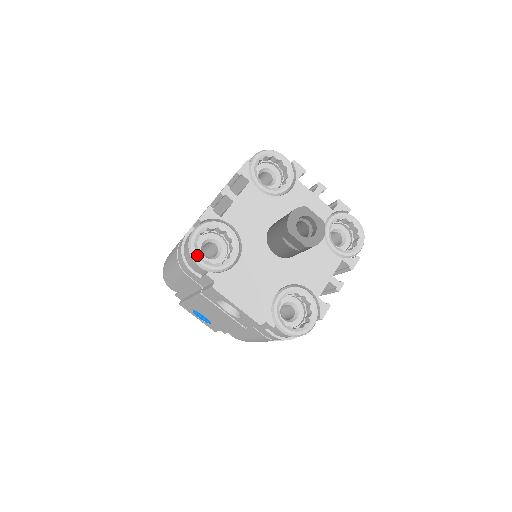
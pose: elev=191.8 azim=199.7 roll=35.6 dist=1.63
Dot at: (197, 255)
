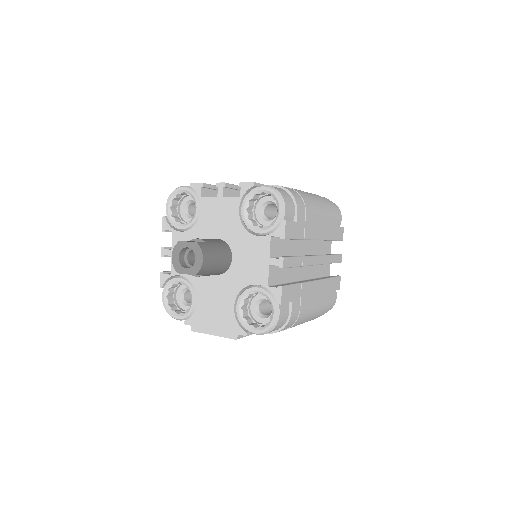
Dot at: (172, 314)
